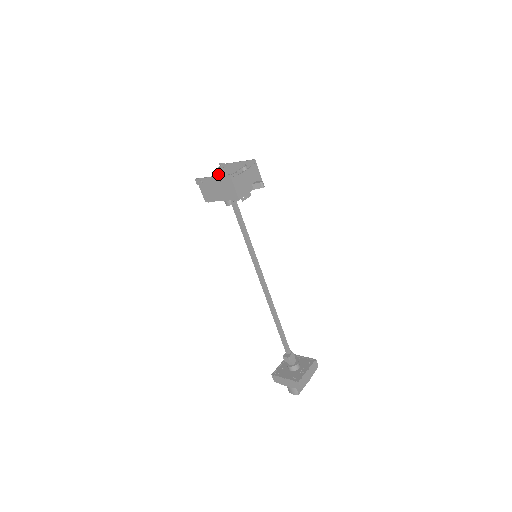
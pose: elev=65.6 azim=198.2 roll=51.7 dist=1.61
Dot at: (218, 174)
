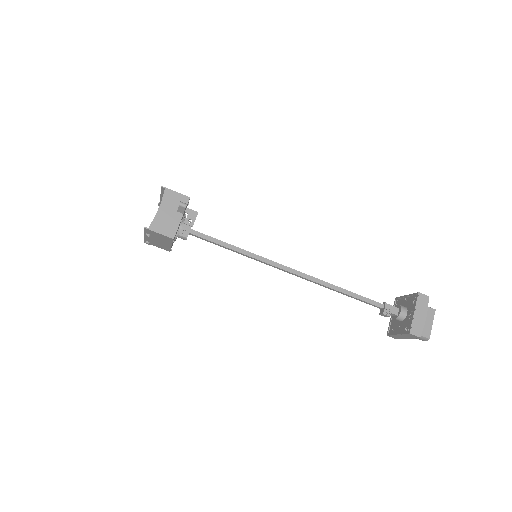
Dot at: occluded
